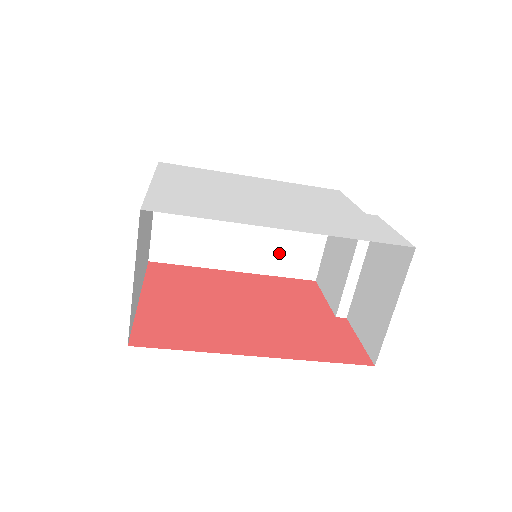
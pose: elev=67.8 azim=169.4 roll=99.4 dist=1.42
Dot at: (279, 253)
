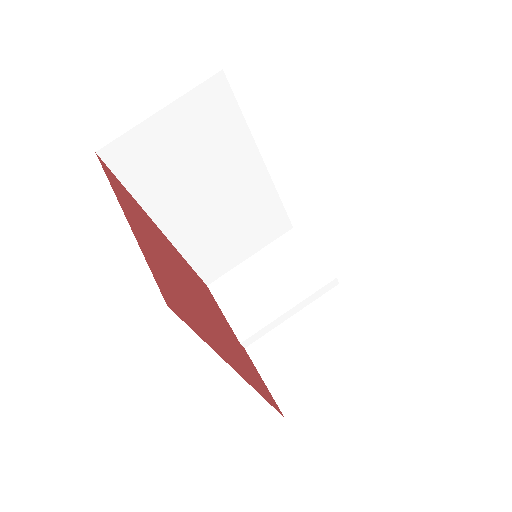
Dot at: (210, 243)
